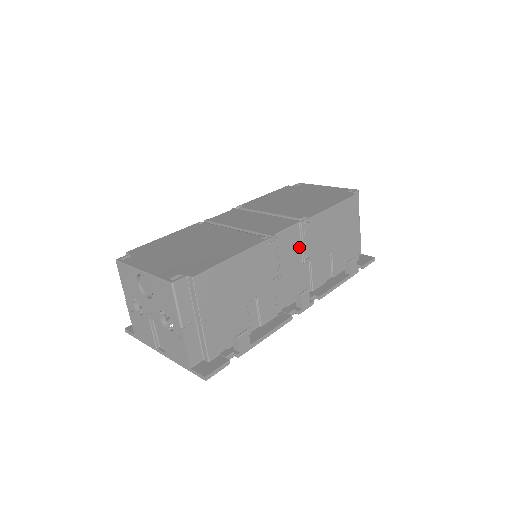
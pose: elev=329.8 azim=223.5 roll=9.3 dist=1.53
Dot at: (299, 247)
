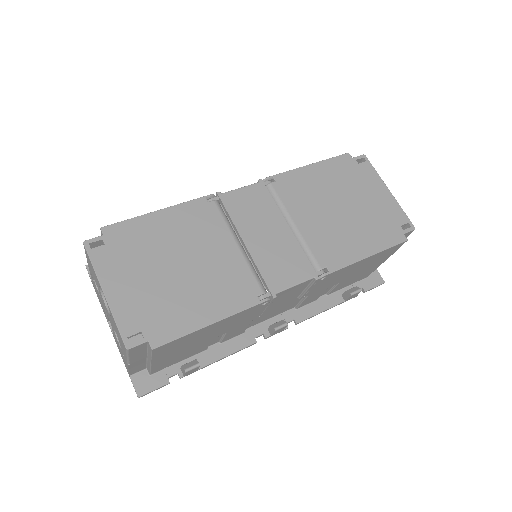
Dot at: (301, 290)
